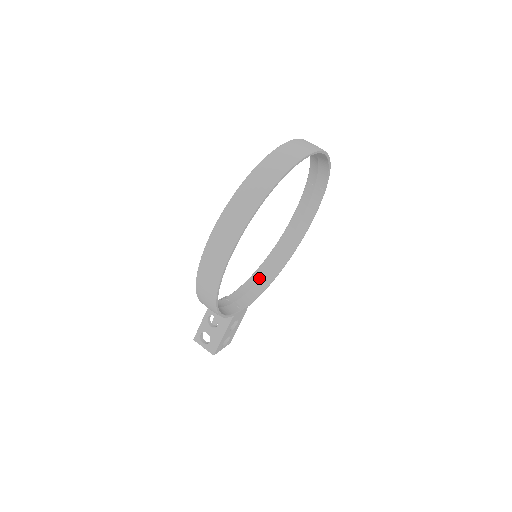
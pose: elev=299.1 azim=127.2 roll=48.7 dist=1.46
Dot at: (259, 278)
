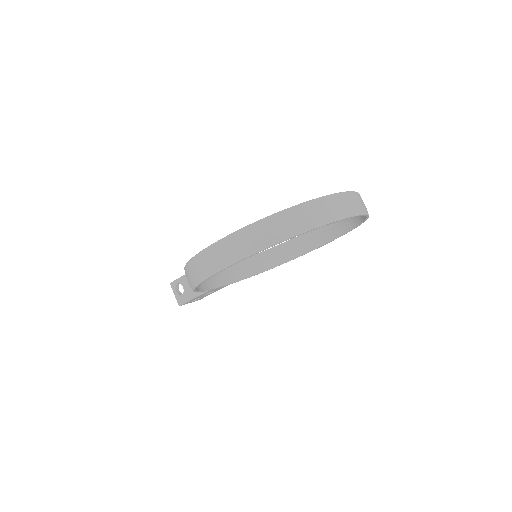
Dot at: (254, 263)
